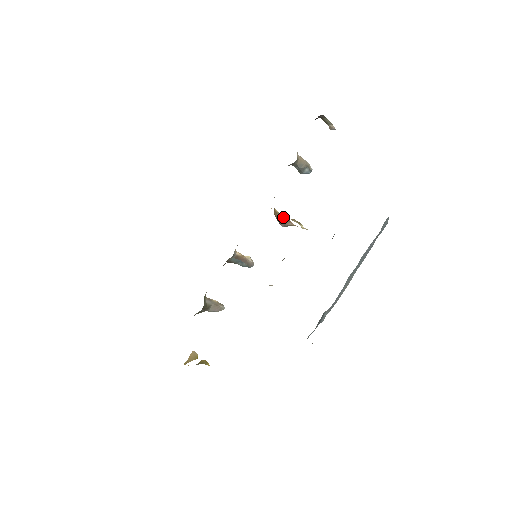
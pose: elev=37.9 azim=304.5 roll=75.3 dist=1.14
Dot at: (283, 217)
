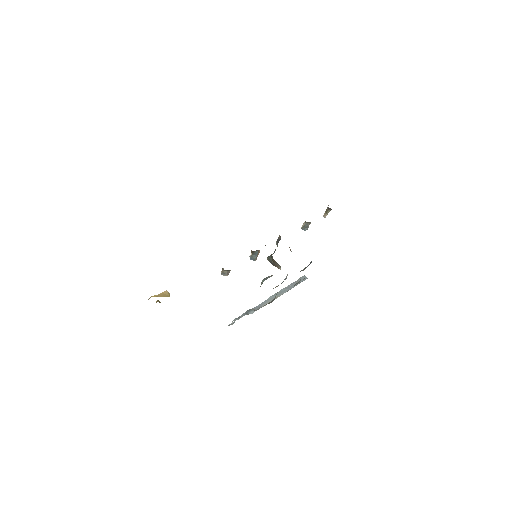
Dot at: occluded
